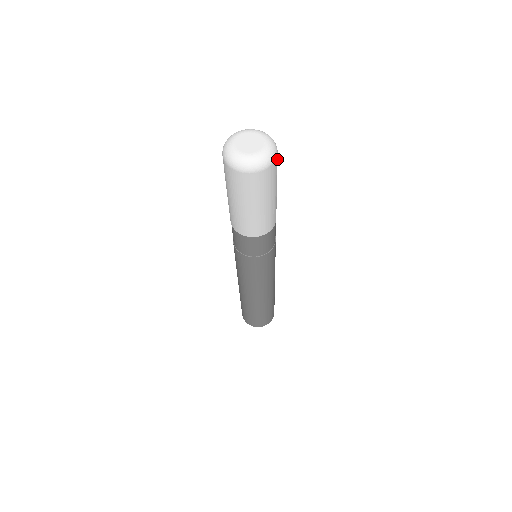
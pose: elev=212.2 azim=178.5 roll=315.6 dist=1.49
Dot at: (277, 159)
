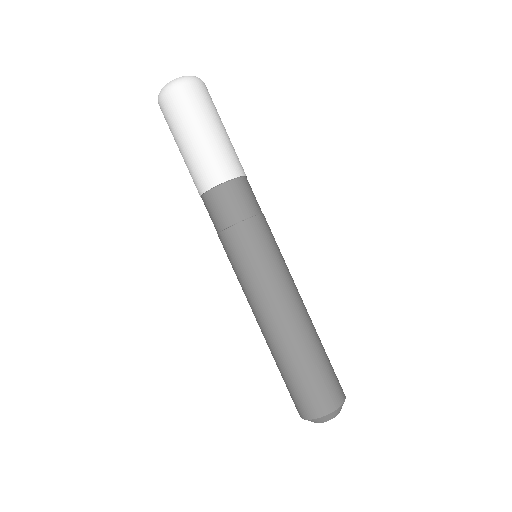
Dot at: occluded
